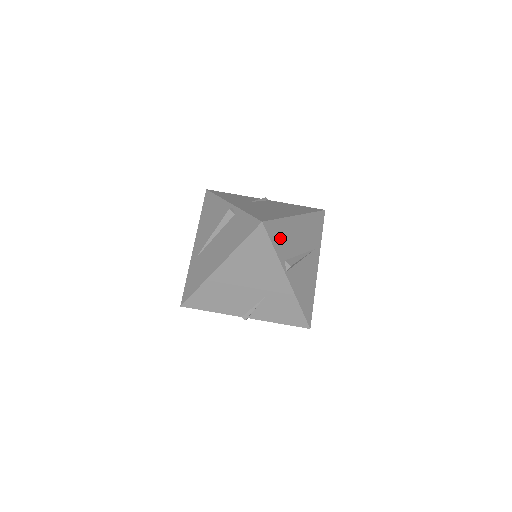
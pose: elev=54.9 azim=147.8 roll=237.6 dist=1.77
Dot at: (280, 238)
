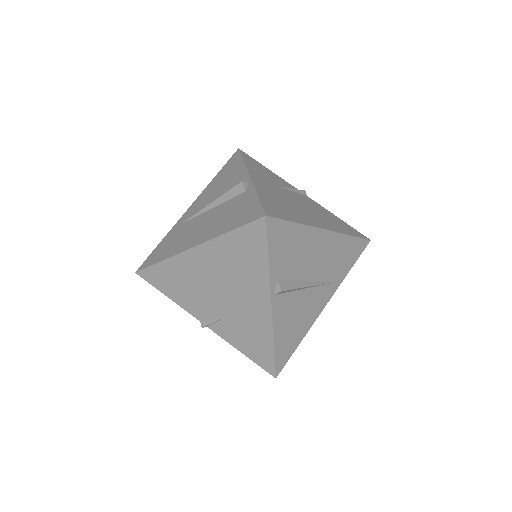
Dot at: (285, 248)
